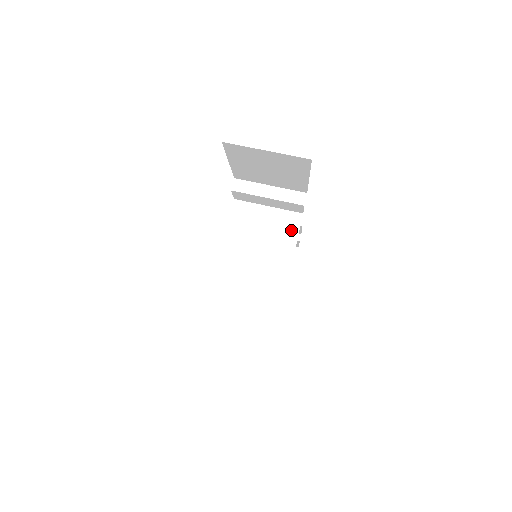
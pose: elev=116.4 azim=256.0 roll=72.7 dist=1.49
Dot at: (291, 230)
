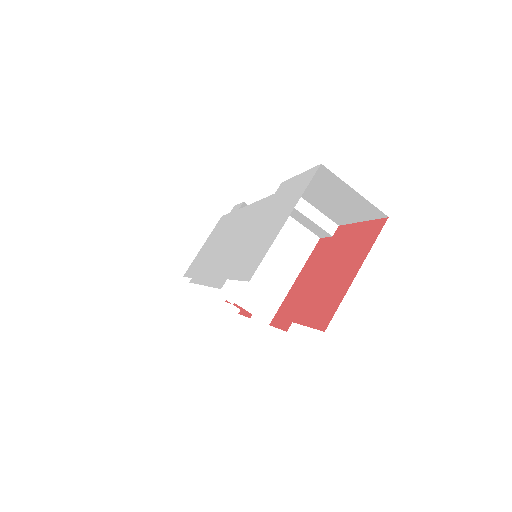
Dot at: (305, 249)
